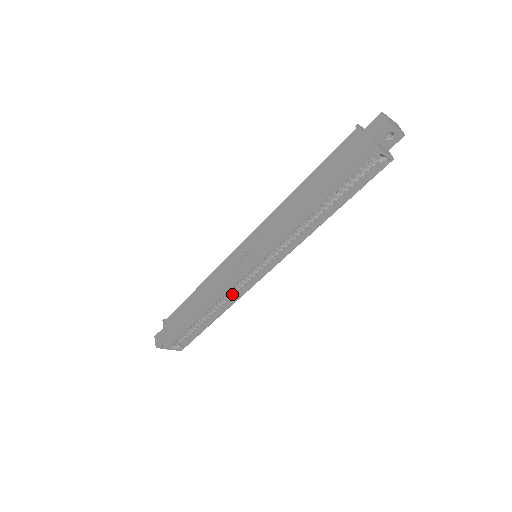
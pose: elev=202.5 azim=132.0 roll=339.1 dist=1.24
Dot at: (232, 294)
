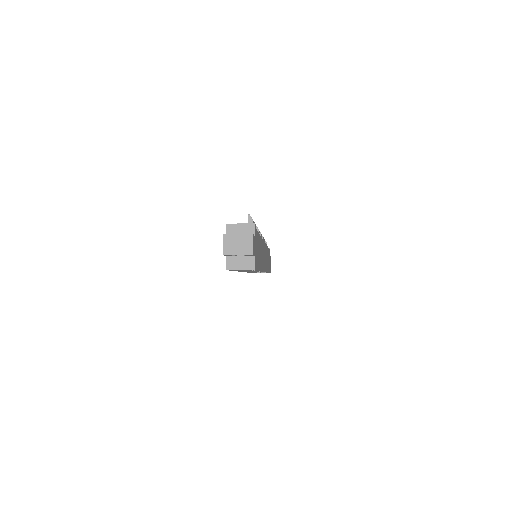
Dot at: occluded
